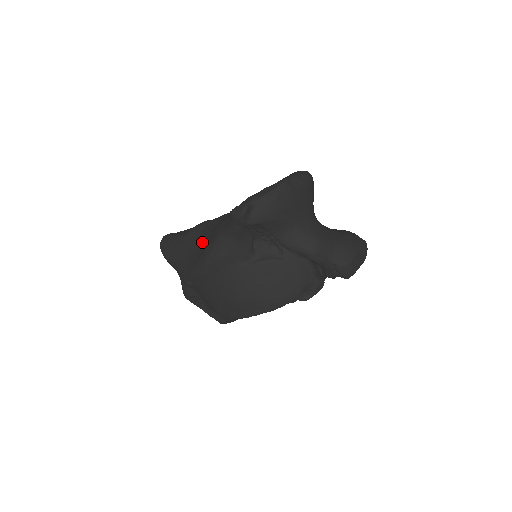
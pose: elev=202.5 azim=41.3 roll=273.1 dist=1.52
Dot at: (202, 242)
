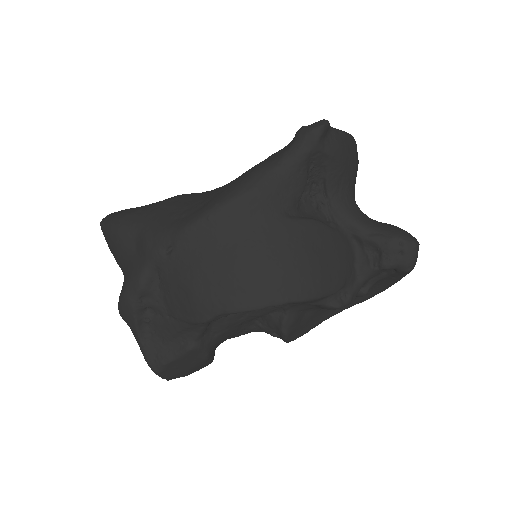
Dot at: (210, 193)
